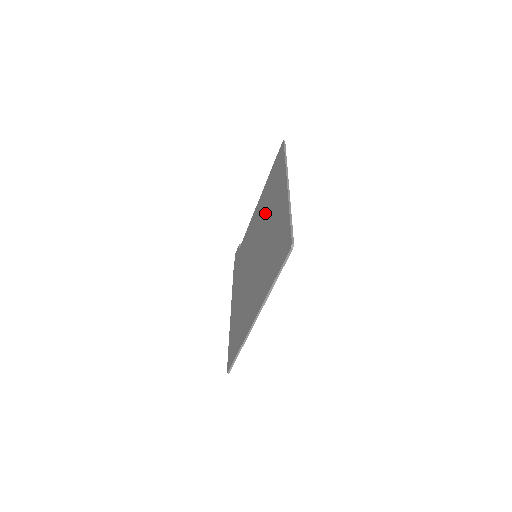
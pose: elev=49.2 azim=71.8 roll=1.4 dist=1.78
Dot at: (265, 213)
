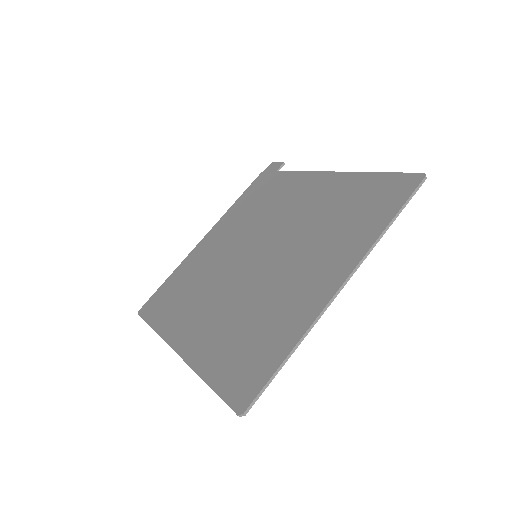
Dot at: (309, 229)
